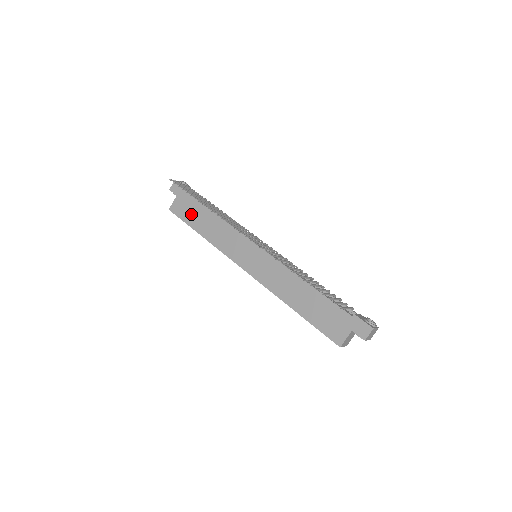
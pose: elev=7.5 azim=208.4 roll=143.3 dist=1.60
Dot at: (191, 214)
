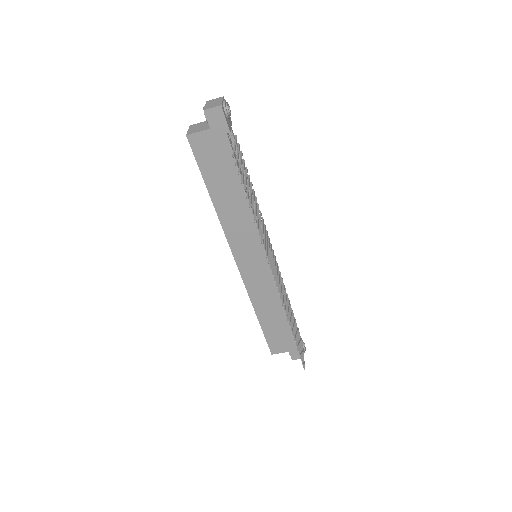
Dot at: (215, 169)
